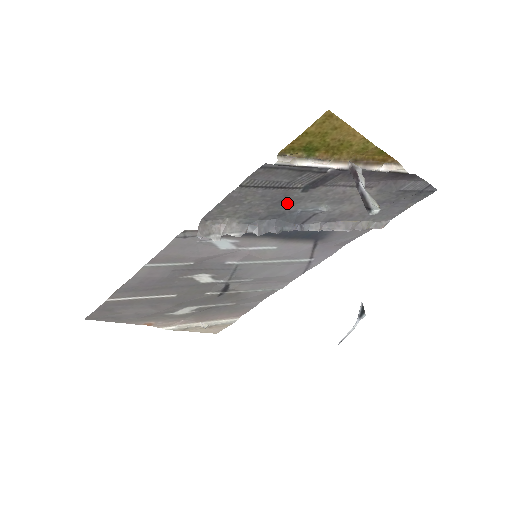
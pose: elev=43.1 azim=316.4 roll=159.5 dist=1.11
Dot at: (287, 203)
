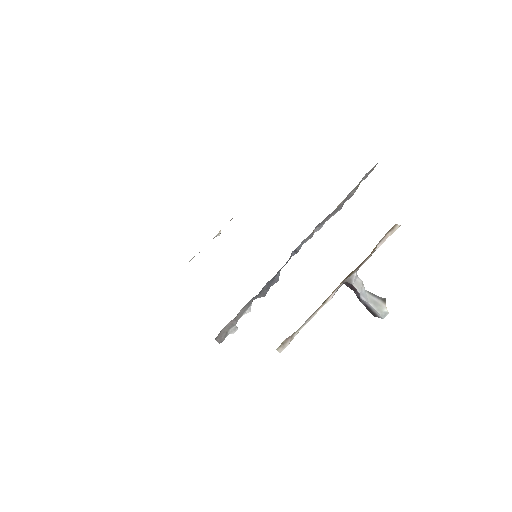
Dot at: occluded
